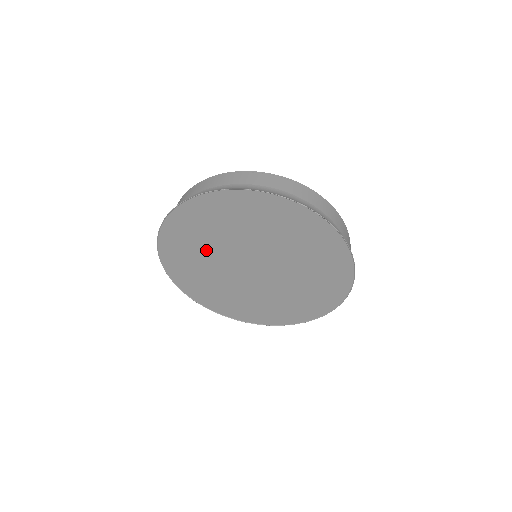
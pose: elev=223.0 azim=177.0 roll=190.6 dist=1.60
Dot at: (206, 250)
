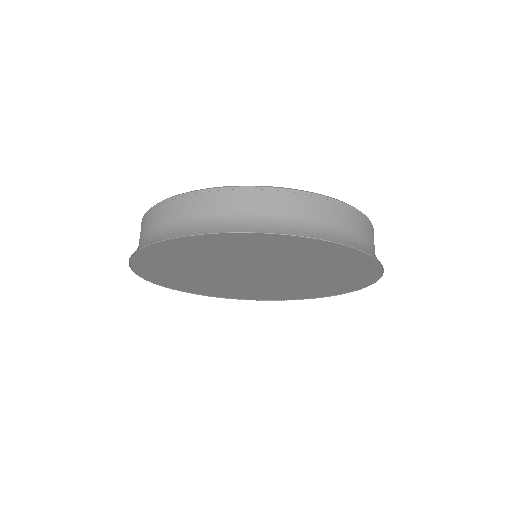
Dot at: (199, 264)
